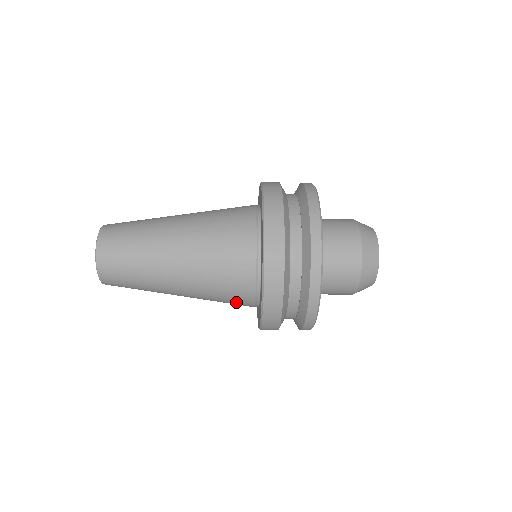
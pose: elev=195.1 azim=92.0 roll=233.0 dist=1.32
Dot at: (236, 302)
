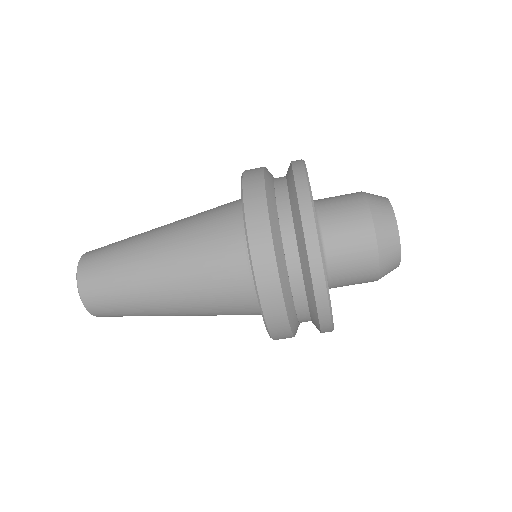
Dot at: (240, 314)
